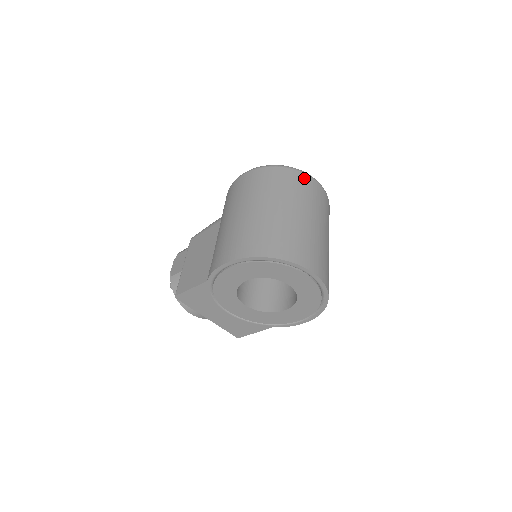
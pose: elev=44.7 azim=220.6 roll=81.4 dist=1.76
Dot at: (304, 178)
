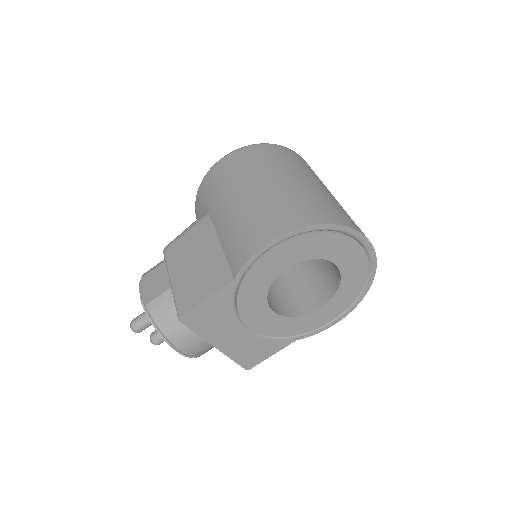
Dot at: (297, 155)
